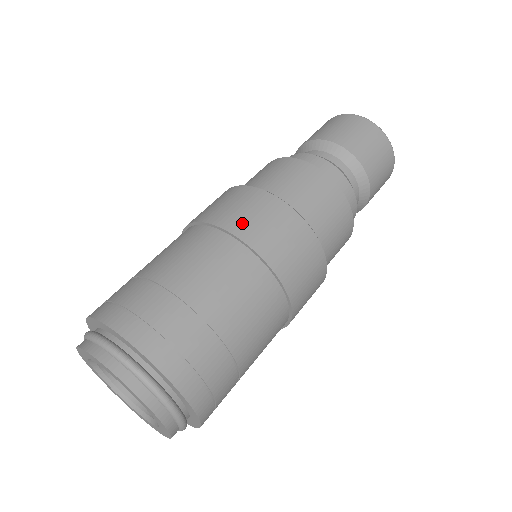
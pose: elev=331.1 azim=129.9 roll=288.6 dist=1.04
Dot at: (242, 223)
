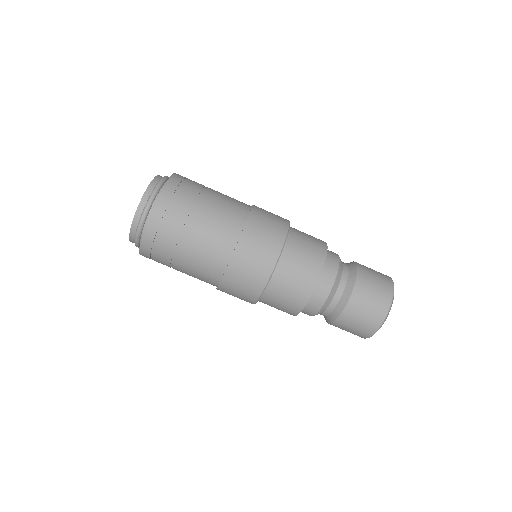
Dot at: occluded
